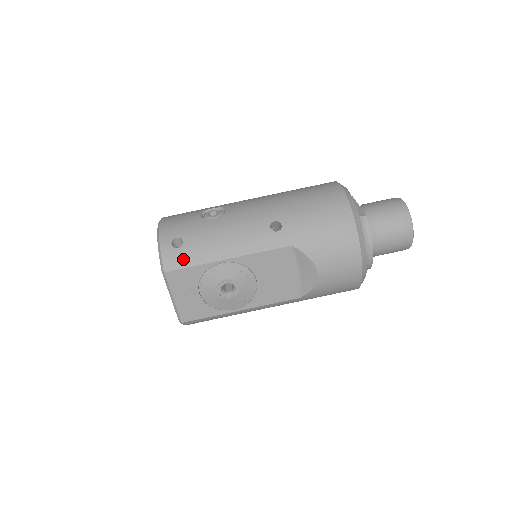
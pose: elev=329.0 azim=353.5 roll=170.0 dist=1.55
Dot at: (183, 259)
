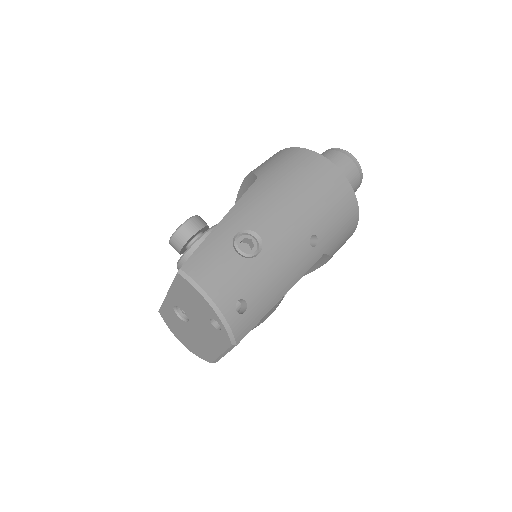
Dot at: (251, 321)
